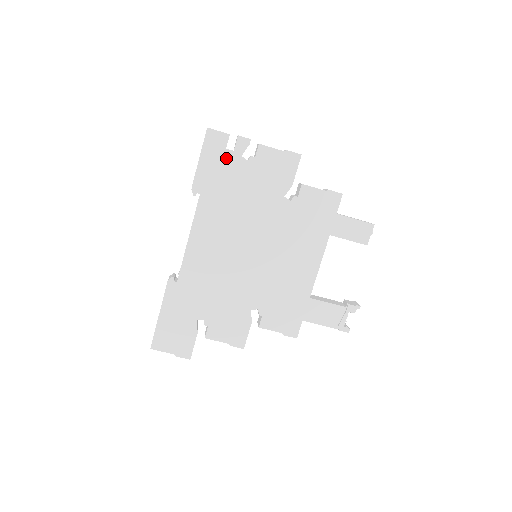
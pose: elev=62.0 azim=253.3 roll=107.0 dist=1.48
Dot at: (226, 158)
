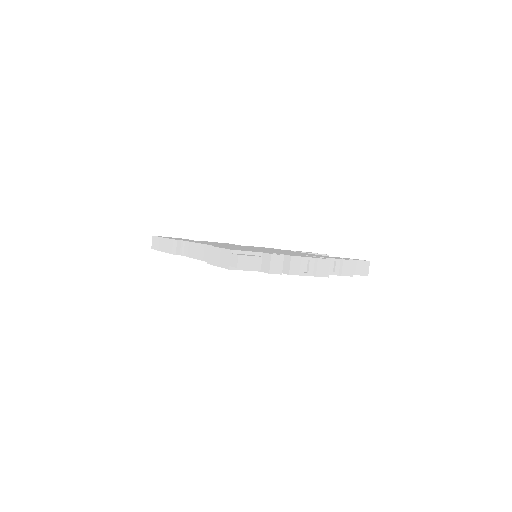
Dot at: occluded
